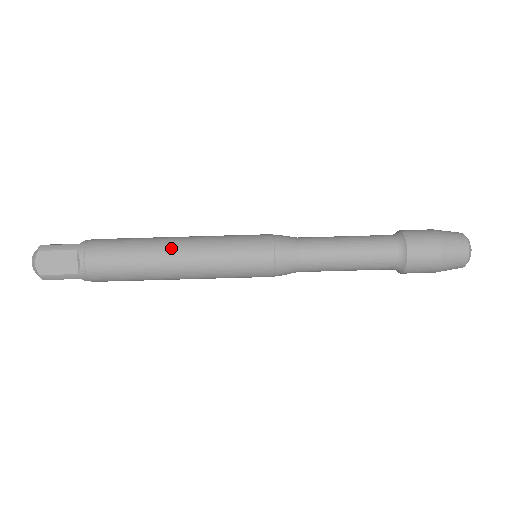
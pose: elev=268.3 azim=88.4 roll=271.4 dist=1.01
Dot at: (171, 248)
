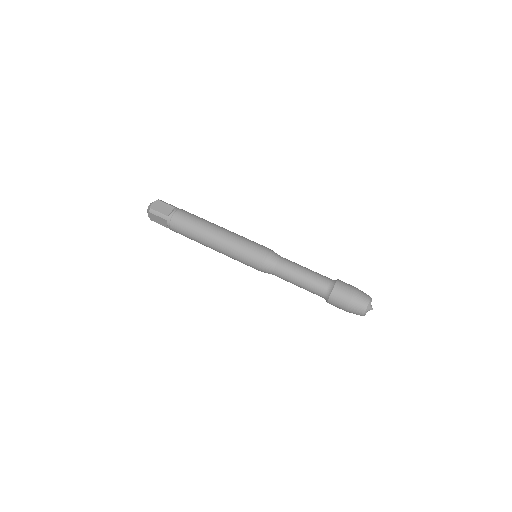
Dot at: (218, 227)
